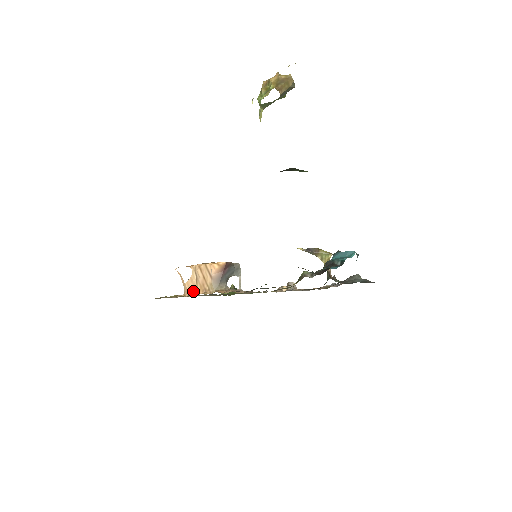
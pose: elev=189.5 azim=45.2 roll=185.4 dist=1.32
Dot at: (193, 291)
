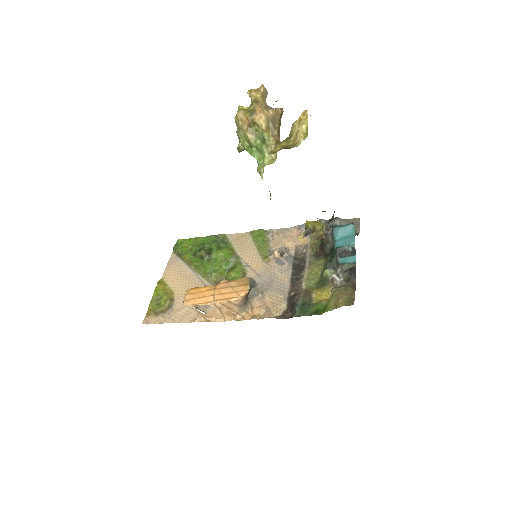
Dot at: (218, 317)
